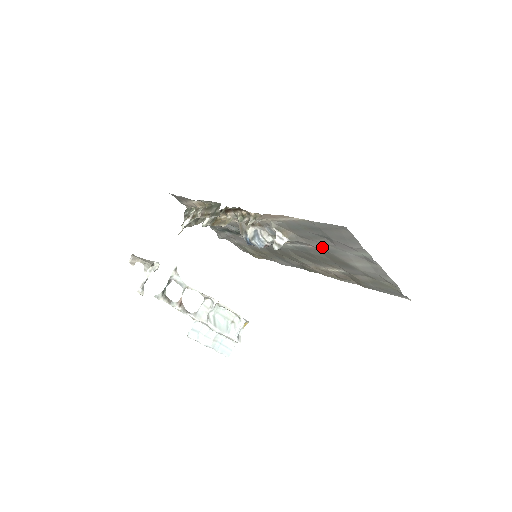
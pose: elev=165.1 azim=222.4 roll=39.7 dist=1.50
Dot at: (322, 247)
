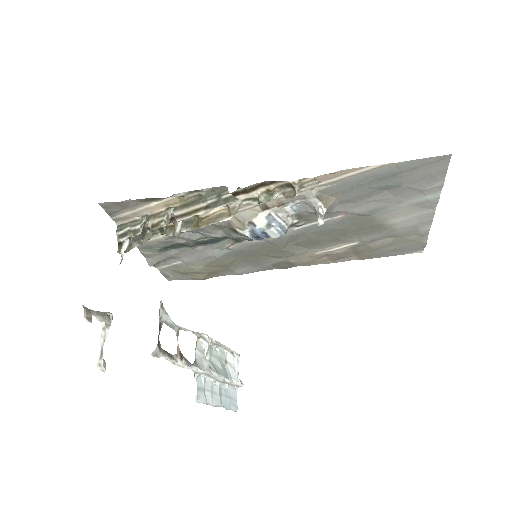
Dot at: (365, 209)
